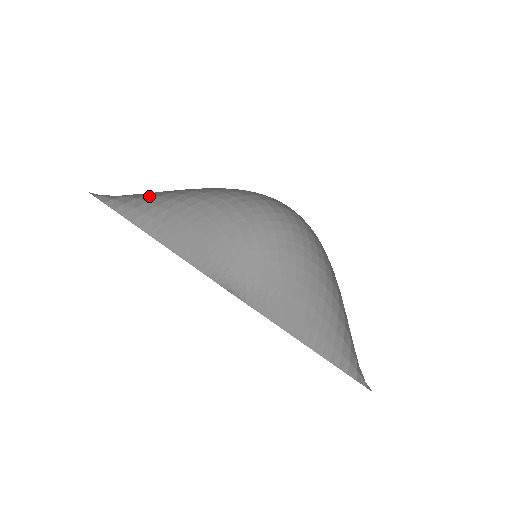
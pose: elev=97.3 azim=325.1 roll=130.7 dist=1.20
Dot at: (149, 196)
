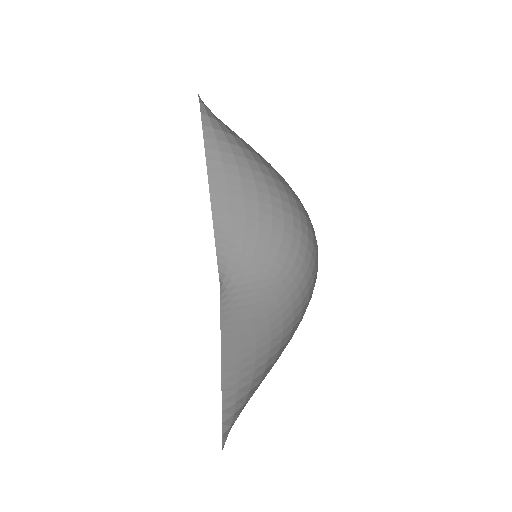
Dot at: (233, 138)
